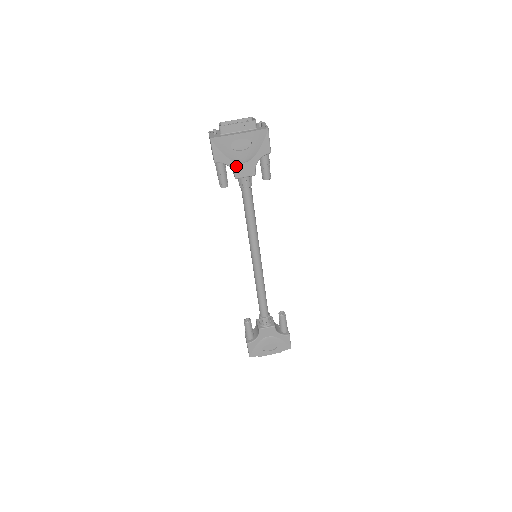
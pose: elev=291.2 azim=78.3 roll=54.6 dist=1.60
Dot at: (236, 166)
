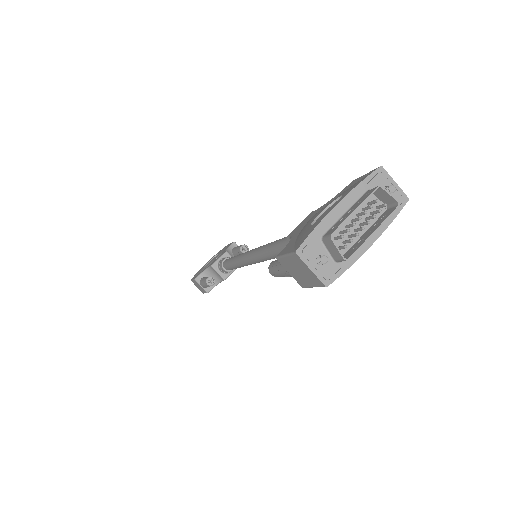
Dot at: occluded
